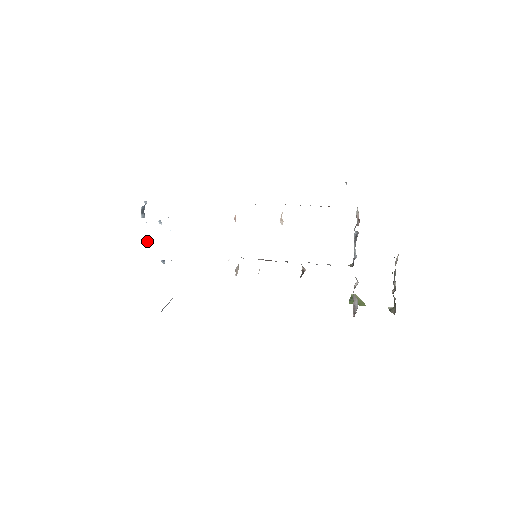
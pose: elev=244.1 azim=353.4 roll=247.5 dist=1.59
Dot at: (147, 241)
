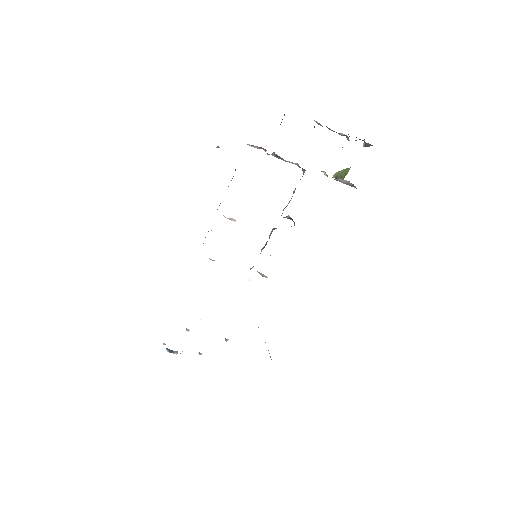
Dot at: occluded
